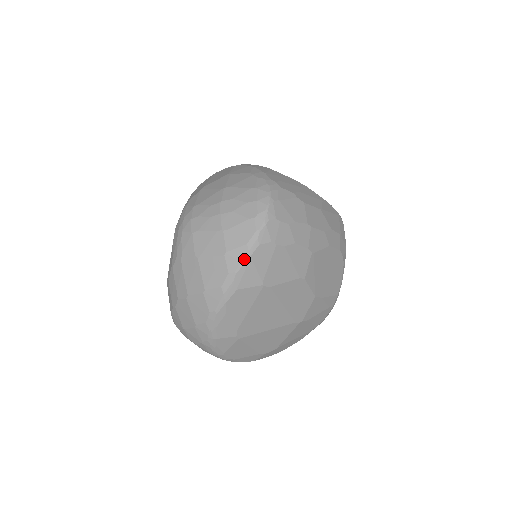
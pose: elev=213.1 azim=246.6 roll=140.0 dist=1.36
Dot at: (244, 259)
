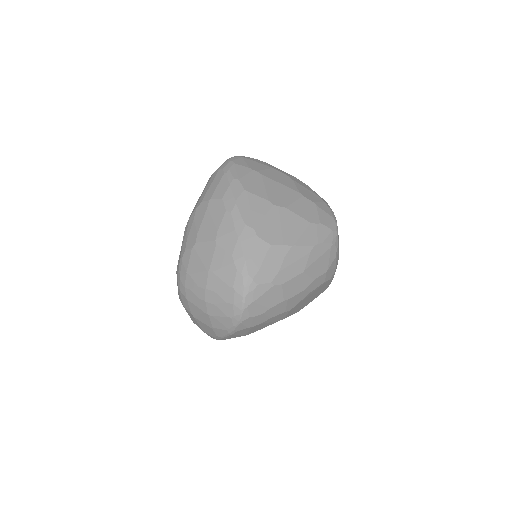
Dot at: (226, 335)
